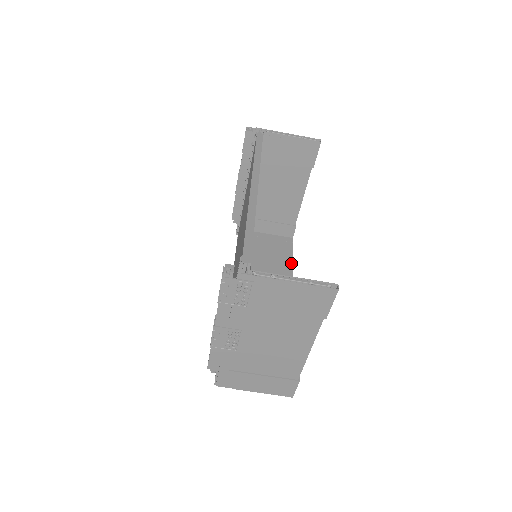
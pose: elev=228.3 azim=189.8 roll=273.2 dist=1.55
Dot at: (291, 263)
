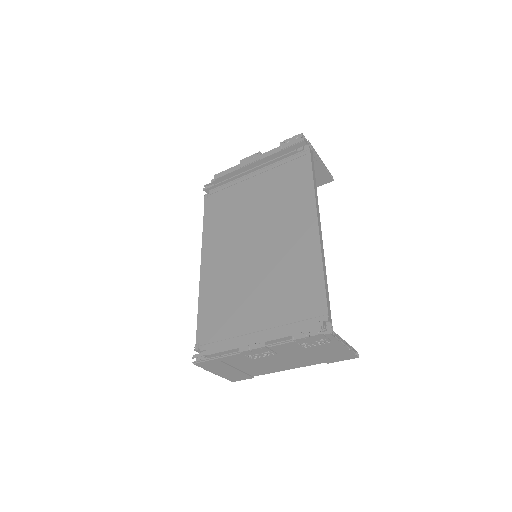
Dot at: occluded
